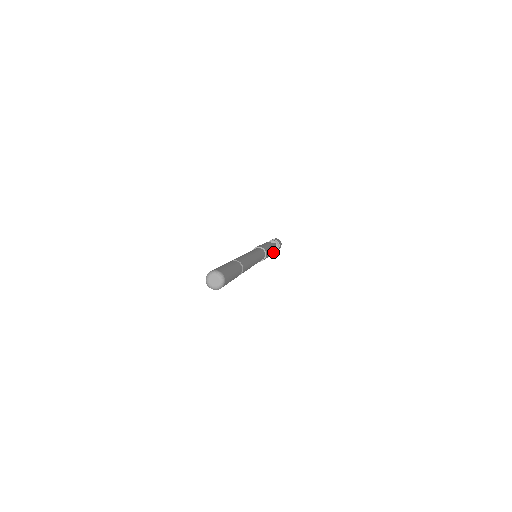
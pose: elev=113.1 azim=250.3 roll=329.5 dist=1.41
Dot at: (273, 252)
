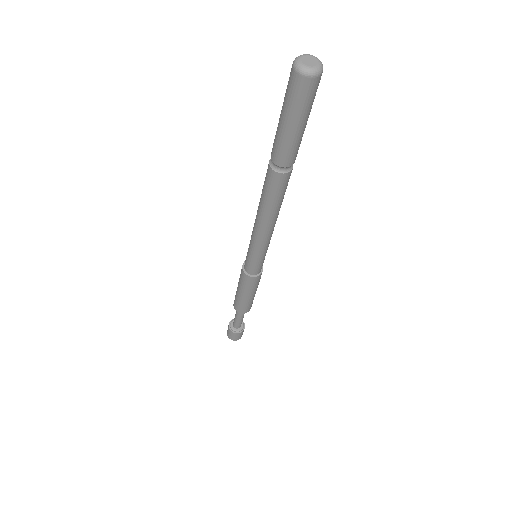
Dot at: occluded
